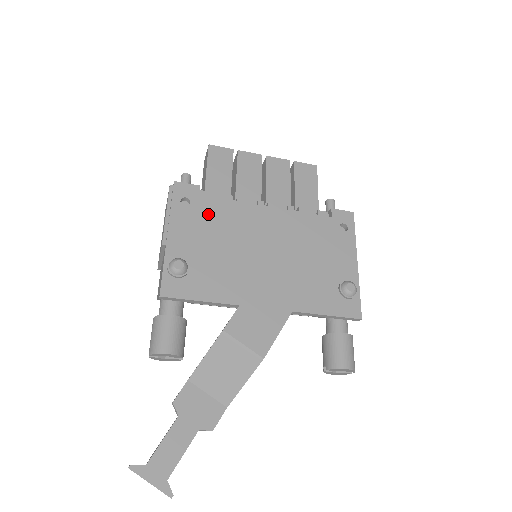
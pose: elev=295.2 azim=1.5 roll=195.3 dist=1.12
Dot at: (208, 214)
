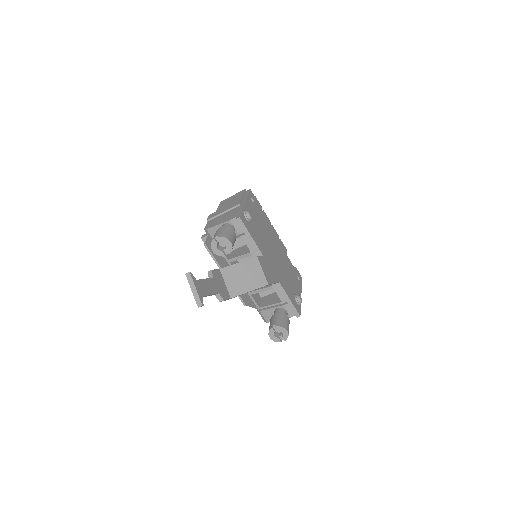
Dot at: (259, 214)
